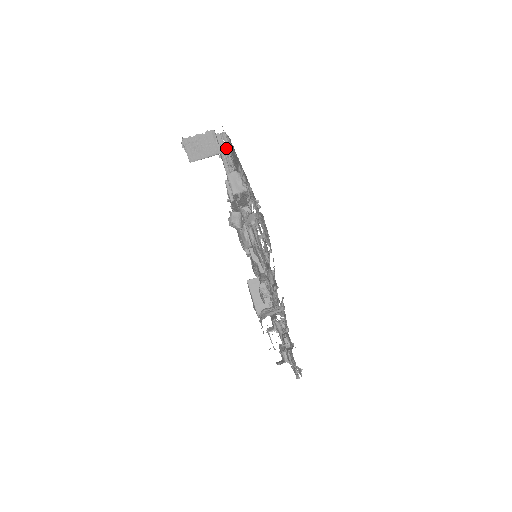
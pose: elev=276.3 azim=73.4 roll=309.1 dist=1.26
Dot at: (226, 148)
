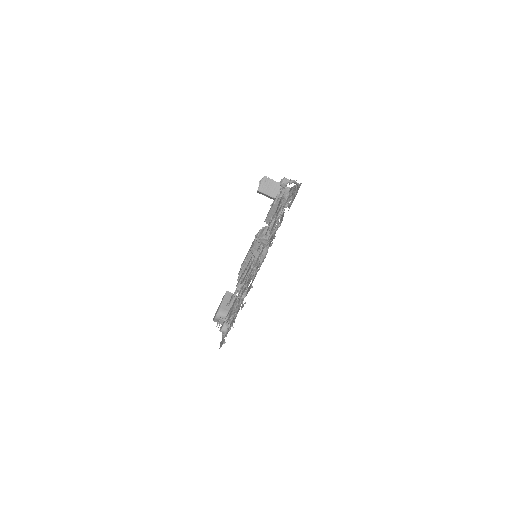
Dot at: occluded
